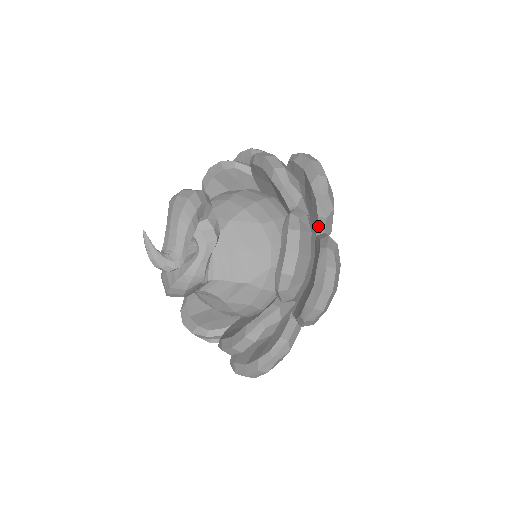
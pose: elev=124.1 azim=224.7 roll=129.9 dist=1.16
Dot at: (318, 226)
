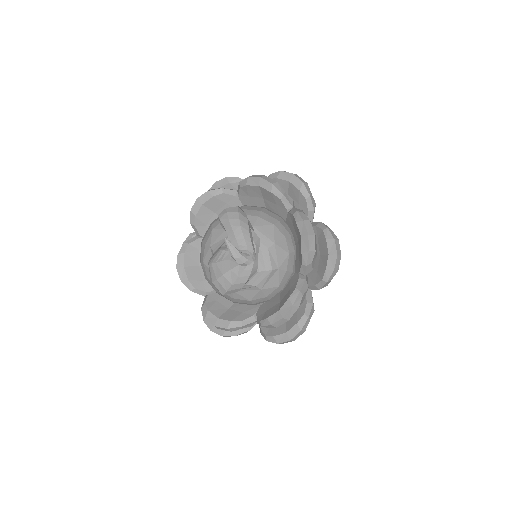
Dot at: occluded
